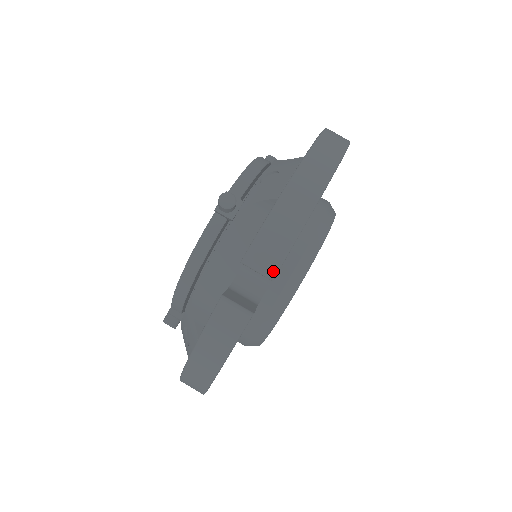
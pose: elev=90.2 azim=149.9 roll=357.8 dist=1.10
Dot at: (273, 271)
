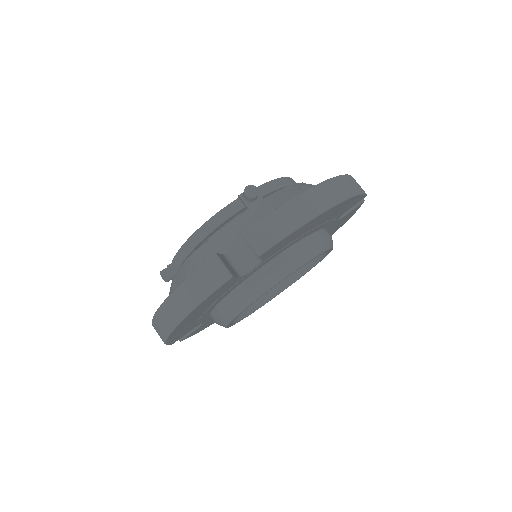
Dot at: (262, 249)
